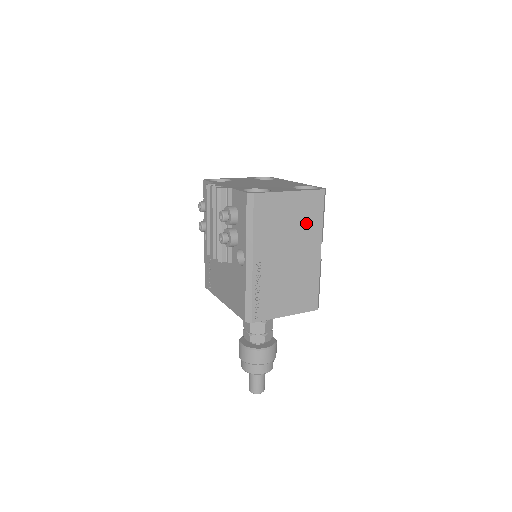
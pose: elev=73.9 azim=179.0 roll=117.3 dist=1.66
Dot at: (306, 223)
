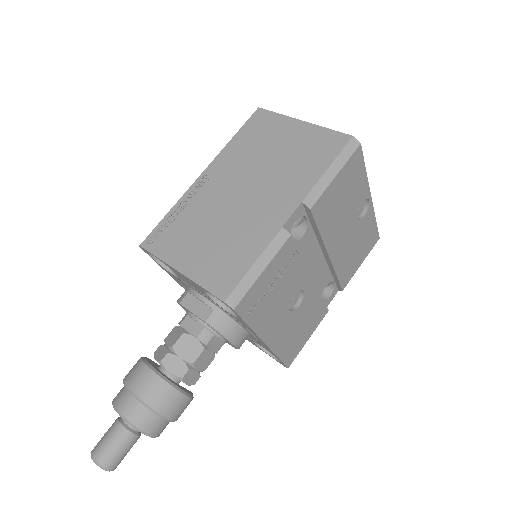
Dot at: (297, 165)
